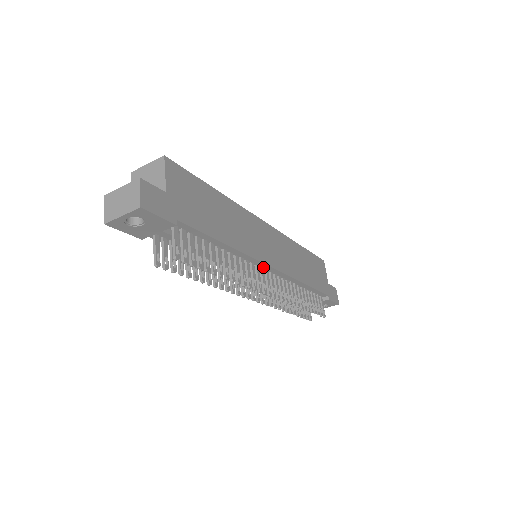
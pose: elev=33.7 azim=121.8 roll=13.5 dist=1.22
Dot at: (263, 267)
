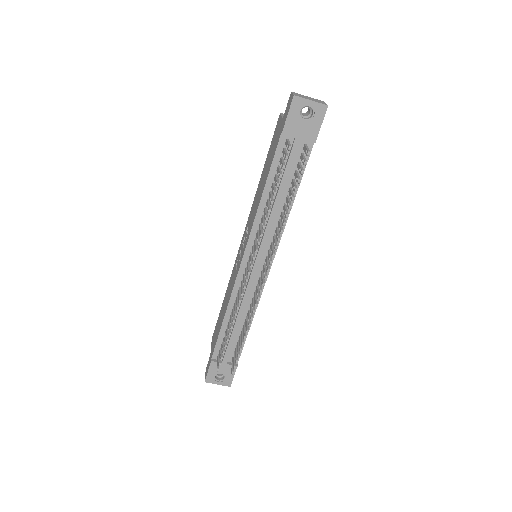
Dot at: occluded
